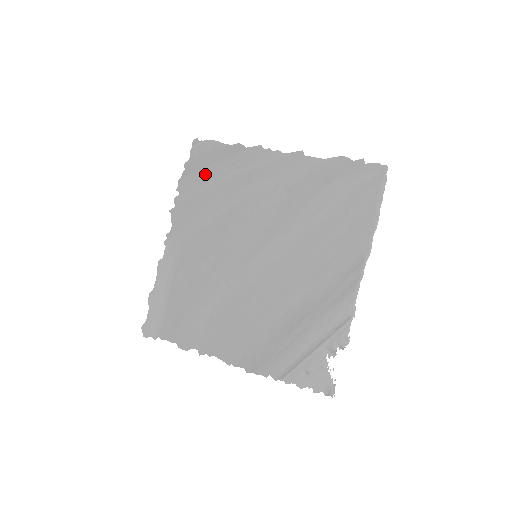
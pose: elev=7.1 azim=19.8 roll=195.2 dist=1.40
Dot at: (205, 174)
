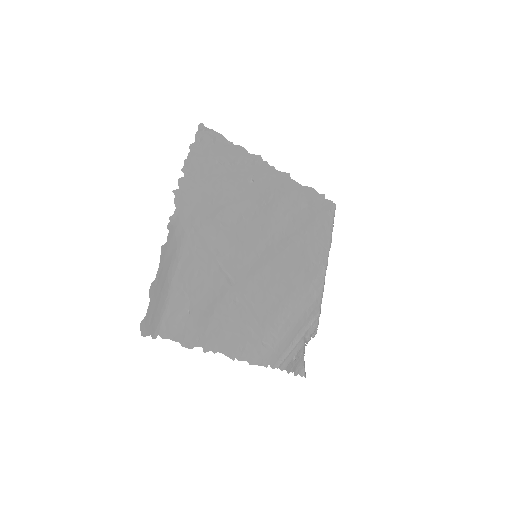
Dot at: (212, 164)
